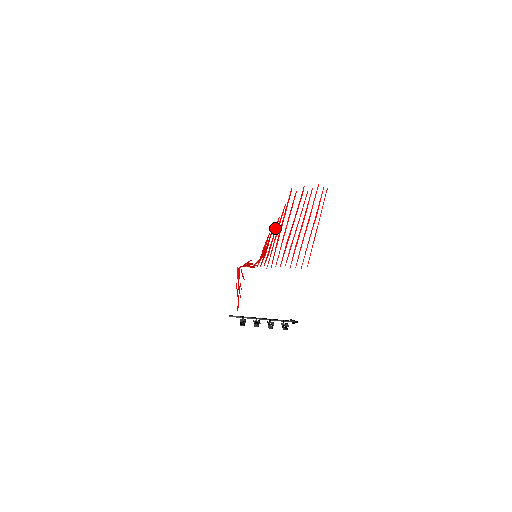
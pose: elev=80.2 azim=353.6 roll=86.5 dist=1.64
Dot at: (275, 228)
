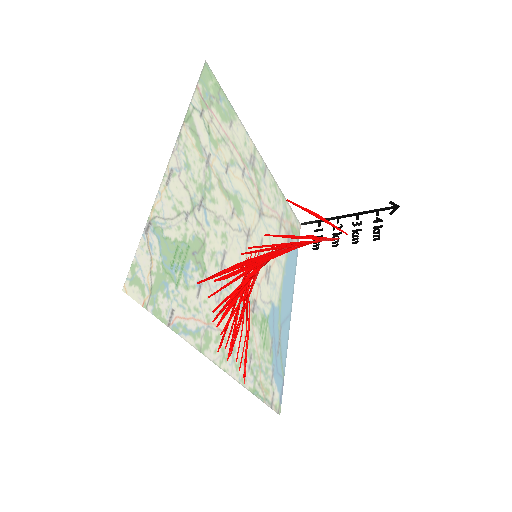
Dot at: (229, 295)
